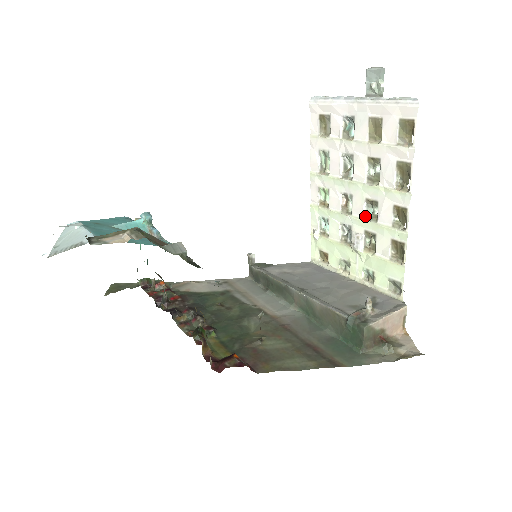
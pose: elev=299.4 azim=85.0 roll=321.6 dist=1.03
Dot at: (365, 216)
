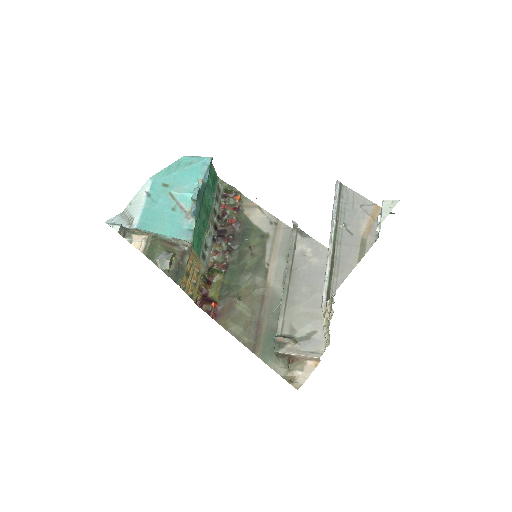
Dot at: occluded
